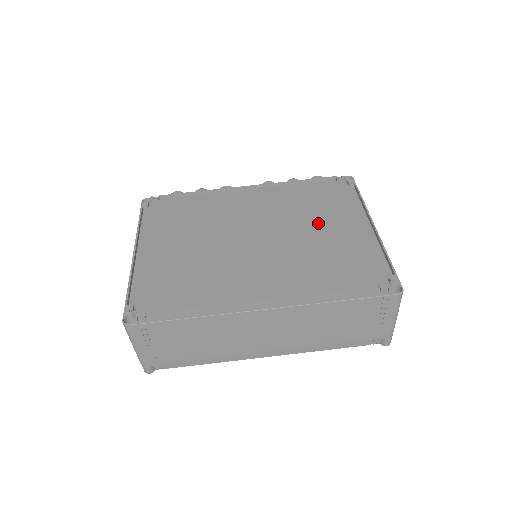
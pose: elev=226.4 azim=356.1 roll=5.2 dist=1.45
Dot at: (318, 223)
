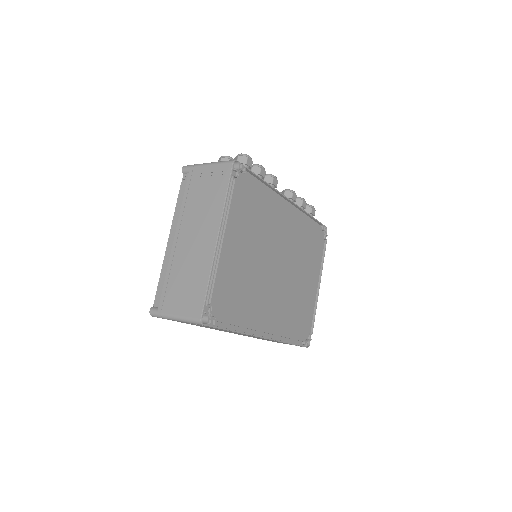
Dot at: (304, 270)
